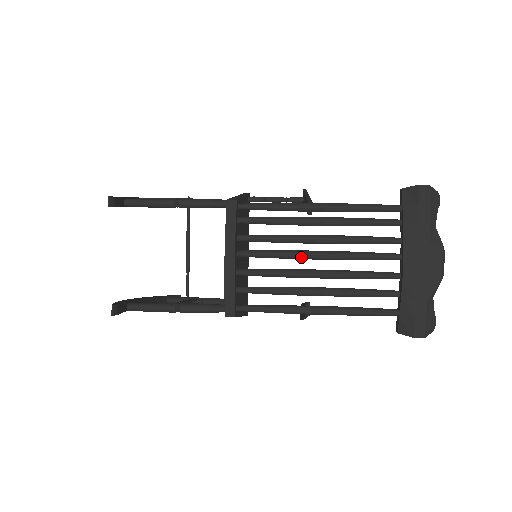
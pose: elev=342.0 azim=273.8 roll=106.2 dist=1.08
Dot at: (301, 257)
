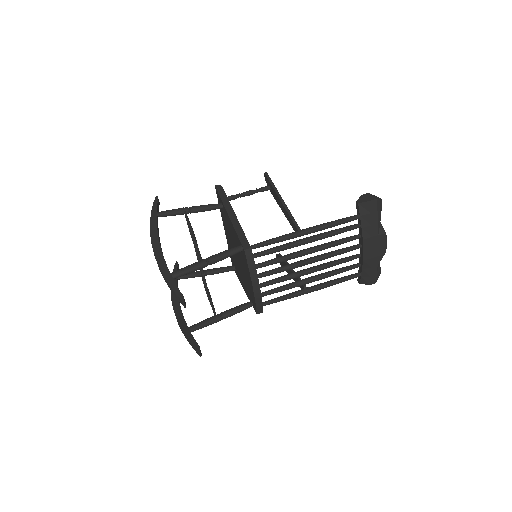
Dot at: occluded
